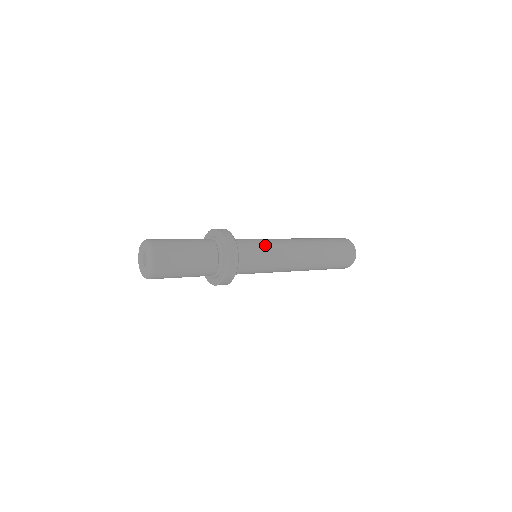
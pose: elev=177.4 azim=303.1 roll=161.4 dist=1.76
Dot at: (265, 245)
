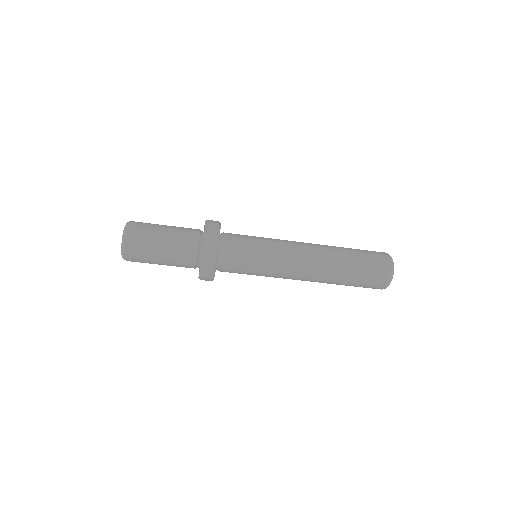
Dot at: (261, 238)
